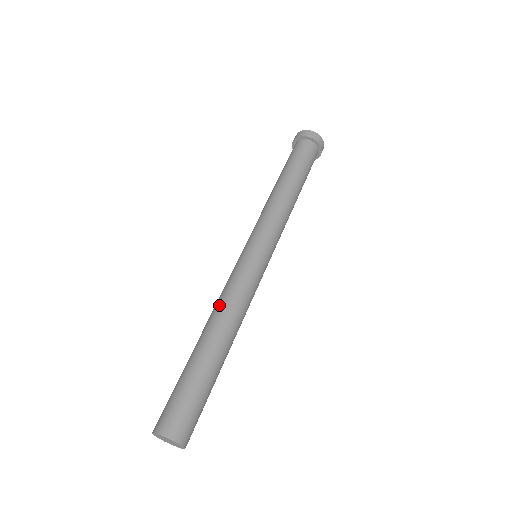
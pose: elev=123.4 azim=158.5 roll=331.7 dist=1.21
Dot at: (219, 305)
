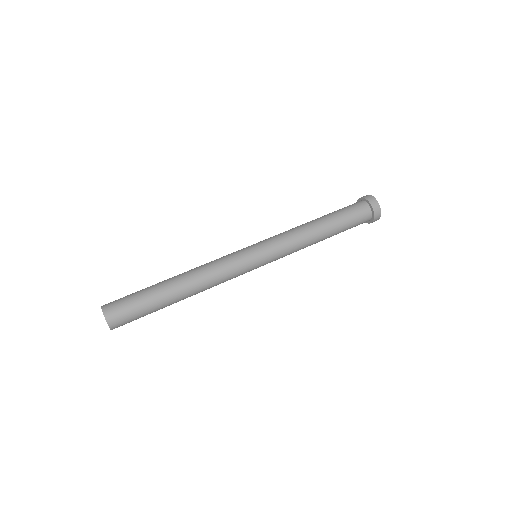
Dot at: occluded
